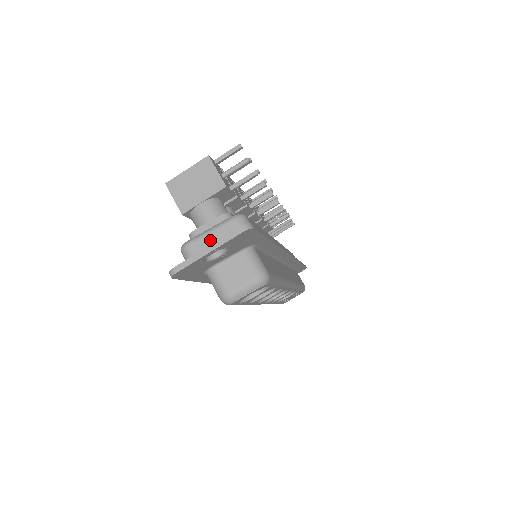
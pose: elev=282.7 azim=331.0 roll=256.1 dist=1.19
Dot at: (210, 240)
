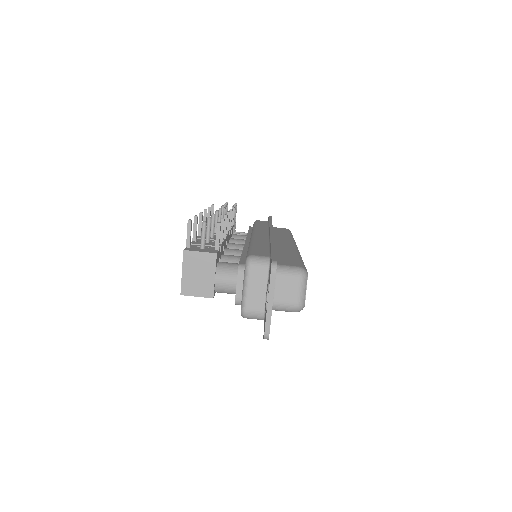
Dot at: (253, 293)
